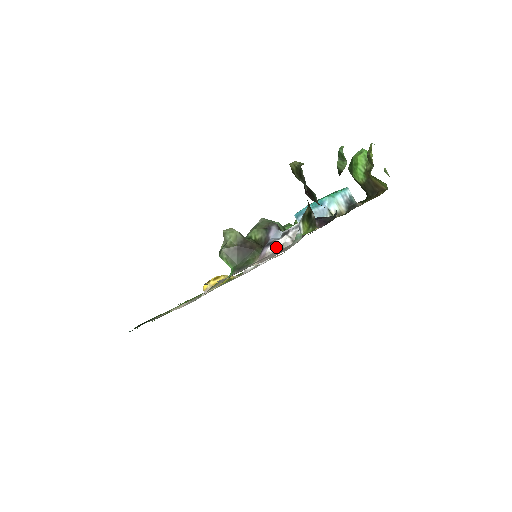
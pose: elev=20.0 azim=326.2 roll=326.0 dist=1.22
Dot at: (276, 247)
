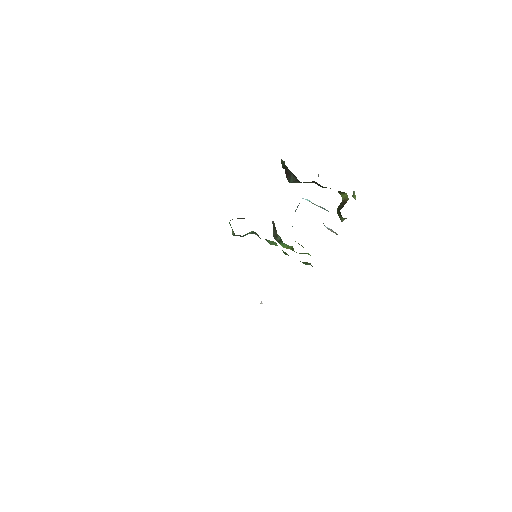
Dot at: occluded
